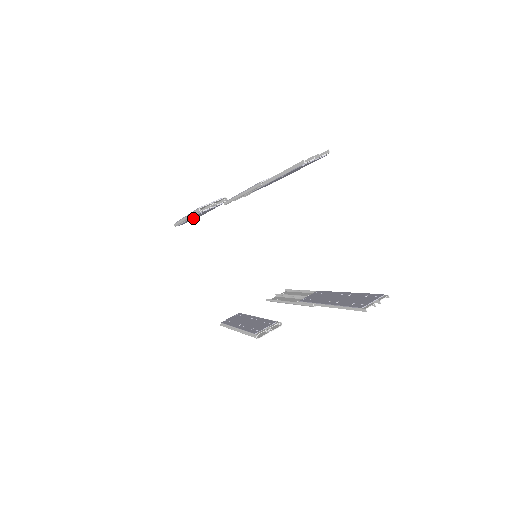
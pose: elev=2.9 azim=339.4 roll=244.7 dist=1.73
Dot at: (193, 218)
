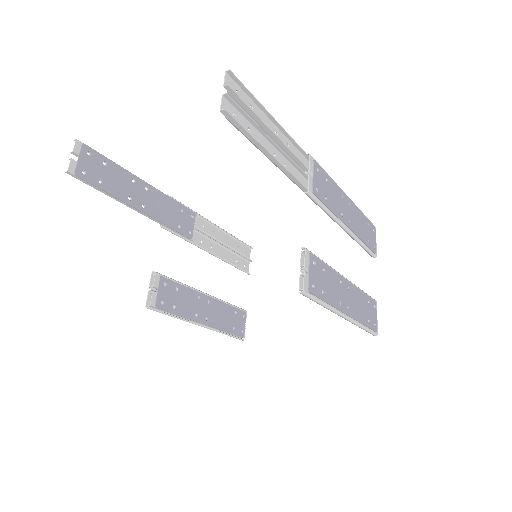
Dot at: (212, 317)
